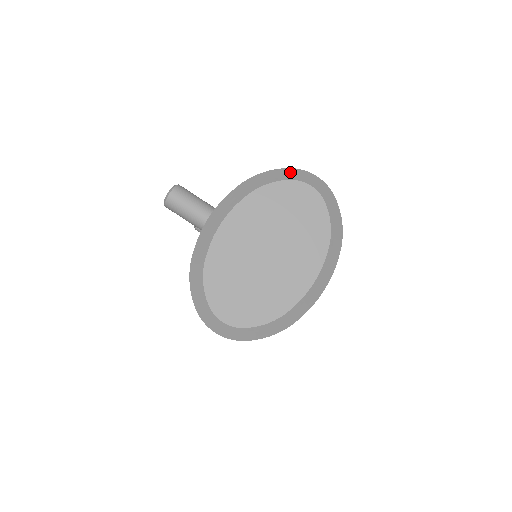
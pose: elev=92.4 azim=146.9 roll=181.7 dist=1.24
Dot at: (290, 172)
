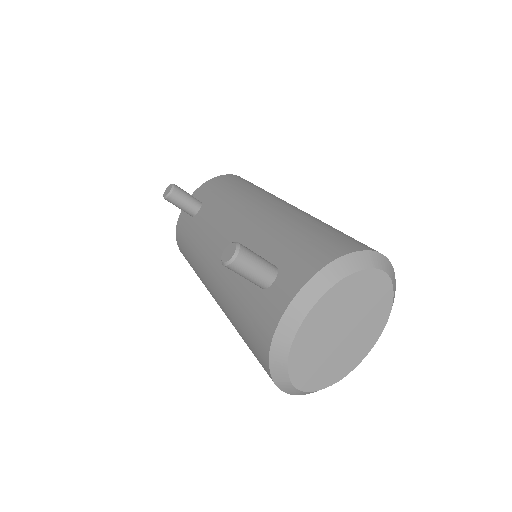
Dot at: (368, 257)
